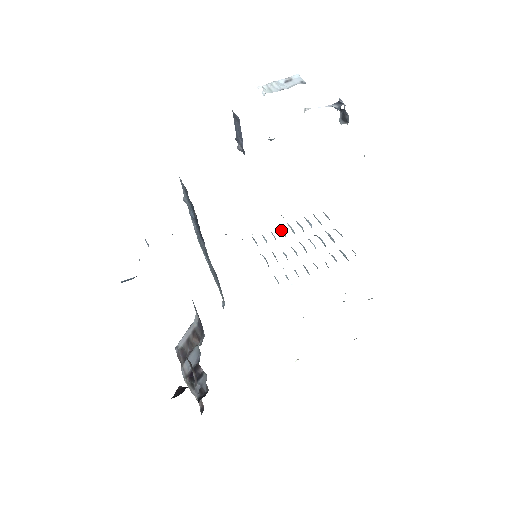
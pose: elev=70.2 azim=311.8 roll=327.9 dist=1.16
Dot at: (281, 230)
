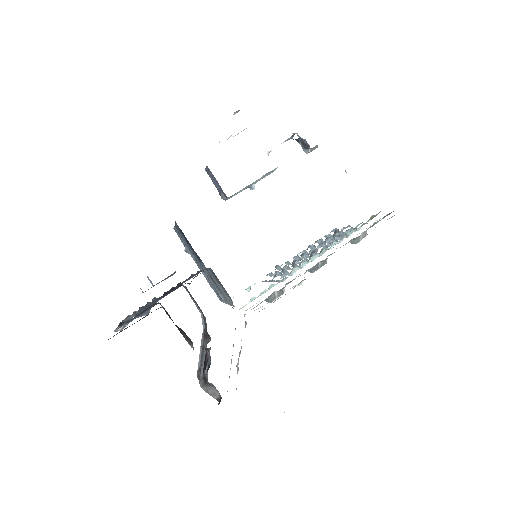
Dot at: (296, 259)
